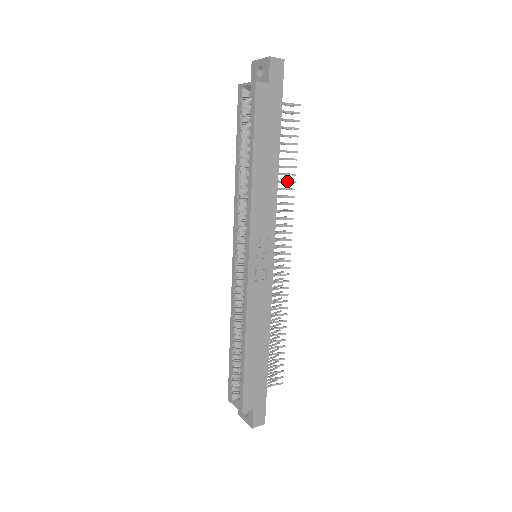
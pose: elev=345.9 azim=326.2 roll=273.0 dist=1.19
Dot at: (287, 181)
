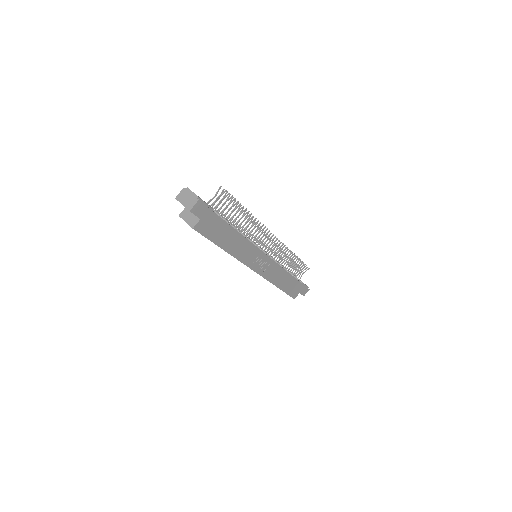
Dot at: (248, 220)
